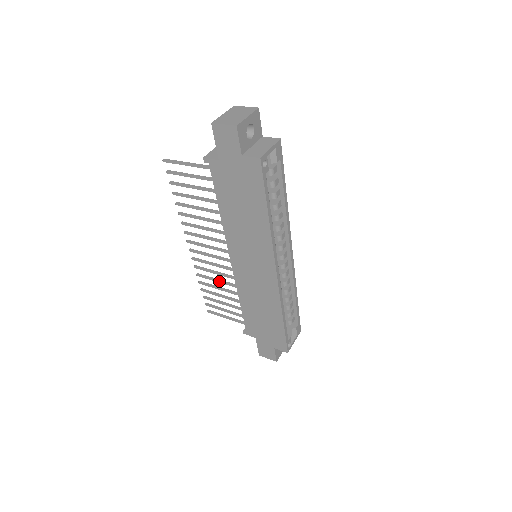
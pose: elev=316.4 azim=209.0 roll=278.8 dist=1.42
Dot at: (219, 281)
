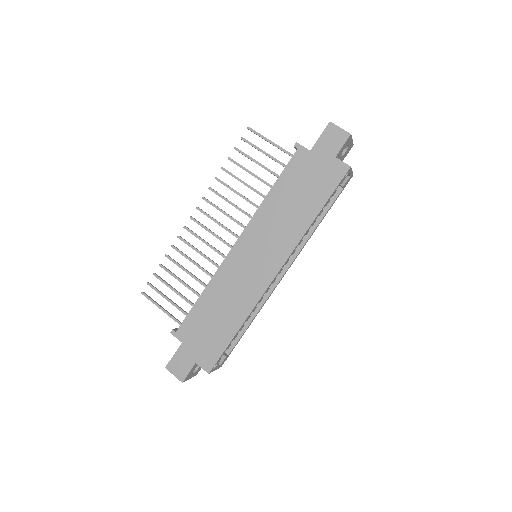
Dot at: (195, 262)
